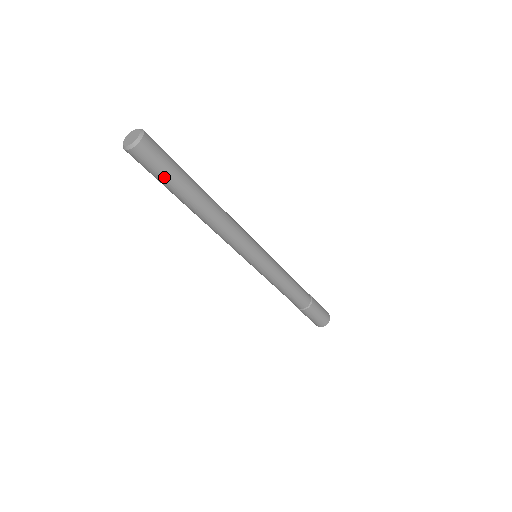
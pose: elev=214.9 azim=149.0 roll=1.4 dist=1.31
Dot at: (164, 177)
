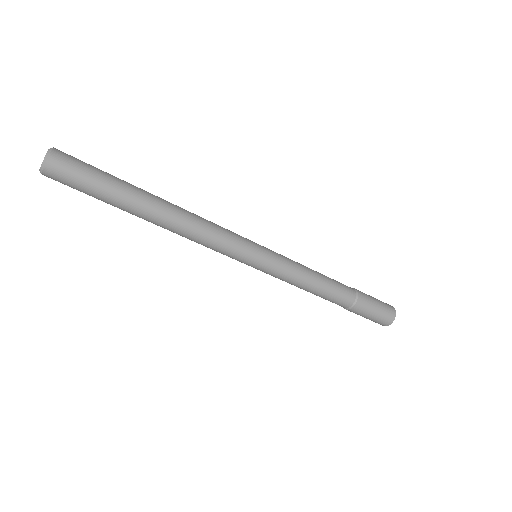
Dot at: (90, 195)
